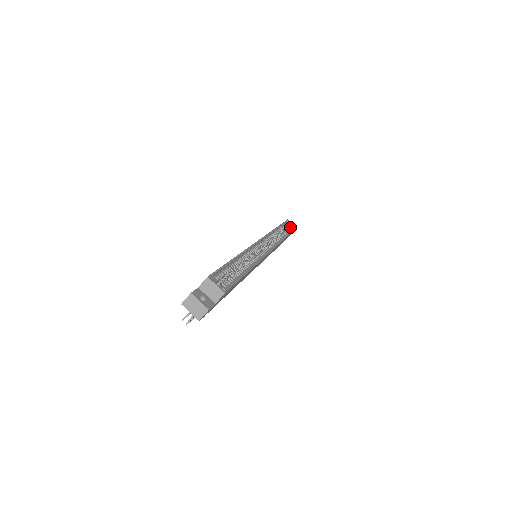
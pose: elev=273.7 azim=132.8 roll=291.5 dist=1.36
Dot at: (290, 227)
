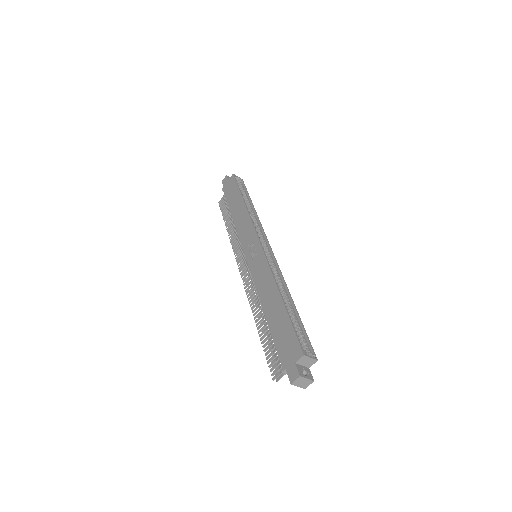
Dot at: (240, 184)
